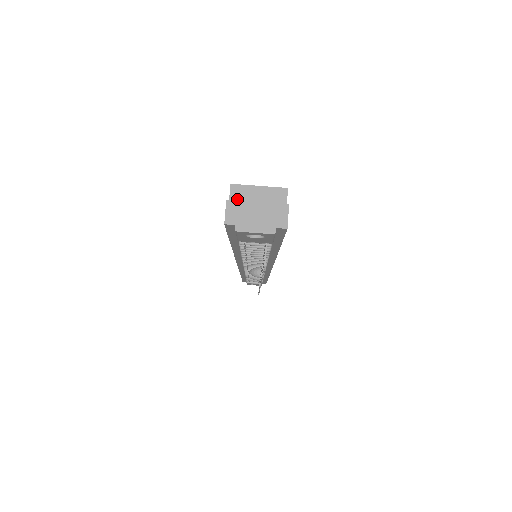
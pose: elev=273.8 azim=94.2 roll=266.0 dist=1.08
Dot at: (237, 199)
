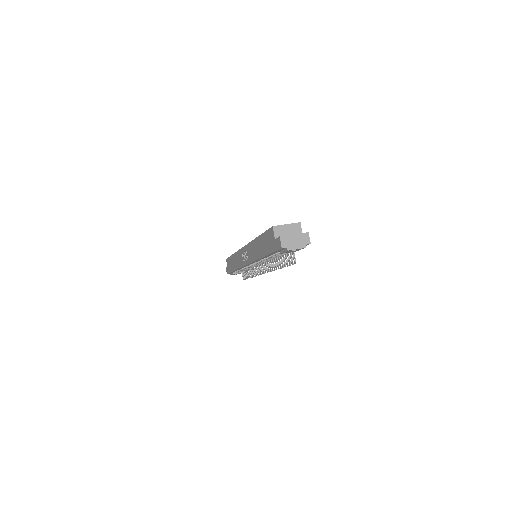
Dot at: (278, 233)
